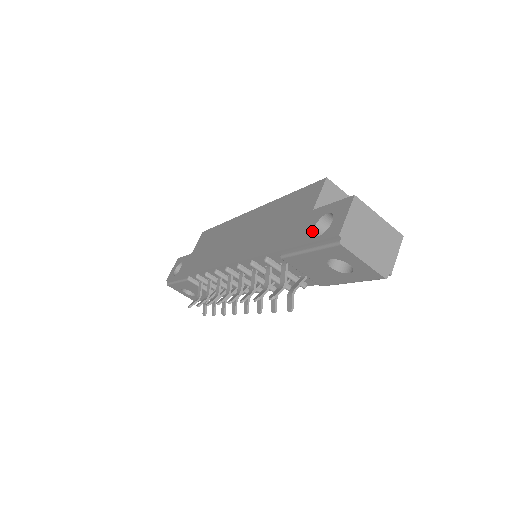
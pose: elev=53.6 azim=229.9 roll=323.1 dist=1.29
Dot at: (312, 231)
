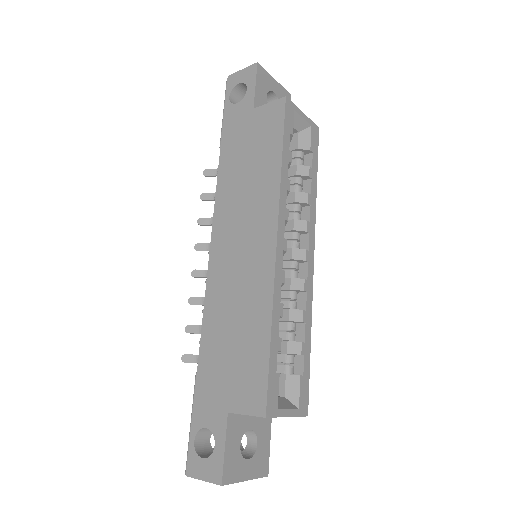
Dot at: (202, 427)
